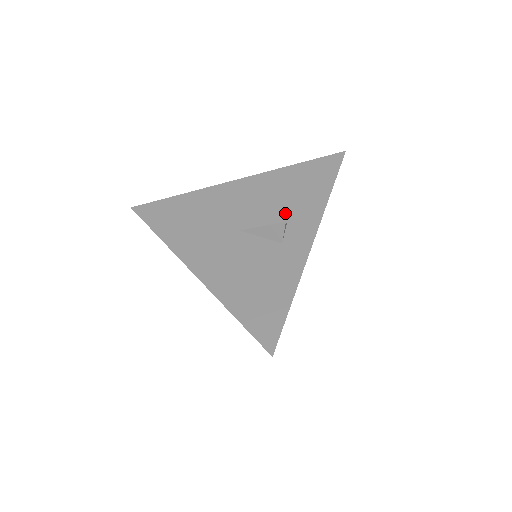
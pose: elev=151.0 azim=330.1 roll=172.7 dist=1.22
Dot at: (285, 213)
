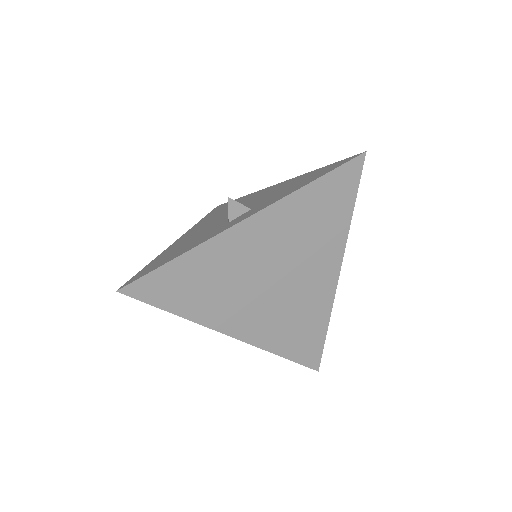
Dot at: (261, 202)
